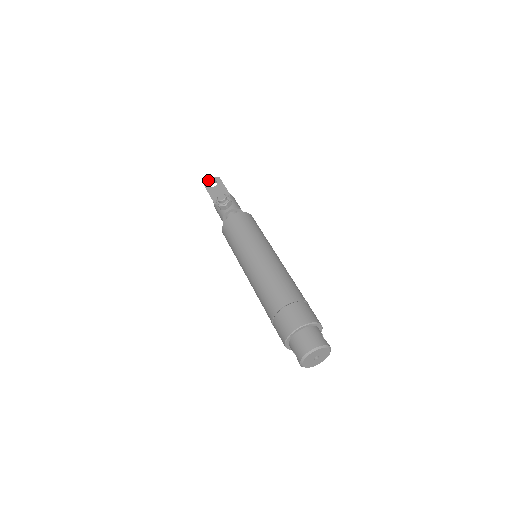
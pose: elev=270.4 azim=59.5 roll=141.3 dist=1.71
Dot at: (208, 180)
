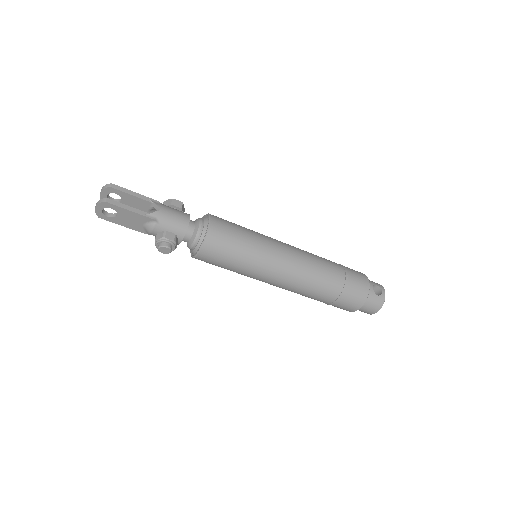
Dot at: occluded
